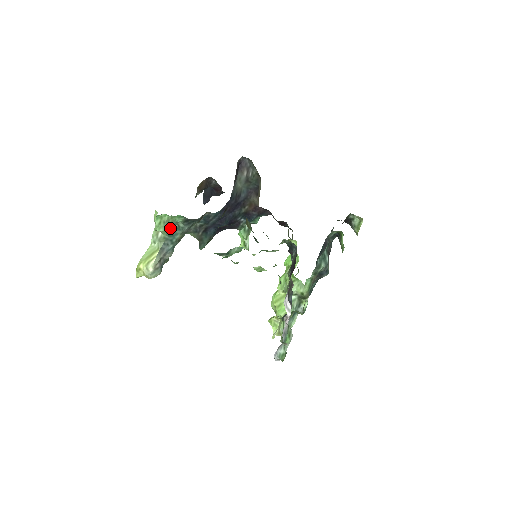
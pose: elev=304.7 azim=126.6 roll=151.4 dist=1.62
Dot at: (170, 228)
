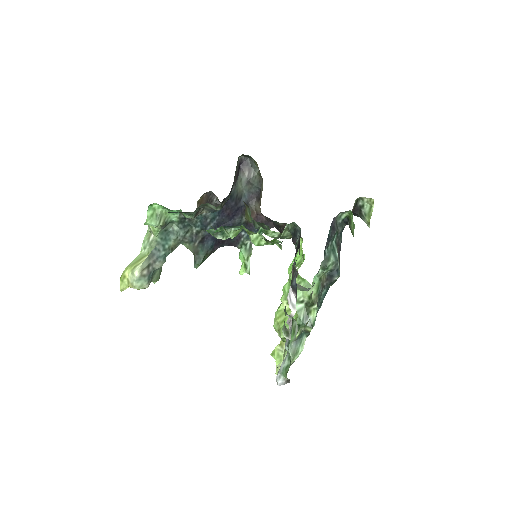
Dot at: (163, 225)
